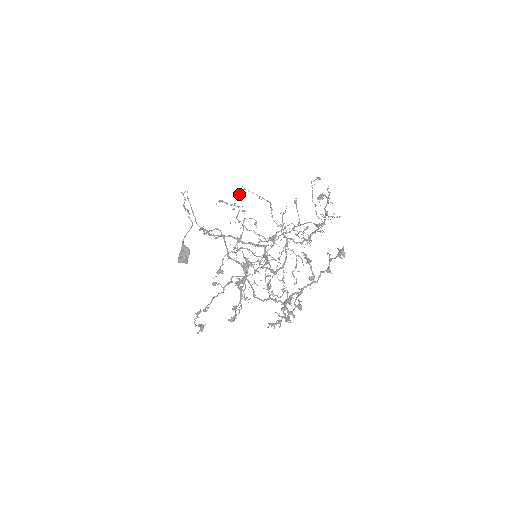
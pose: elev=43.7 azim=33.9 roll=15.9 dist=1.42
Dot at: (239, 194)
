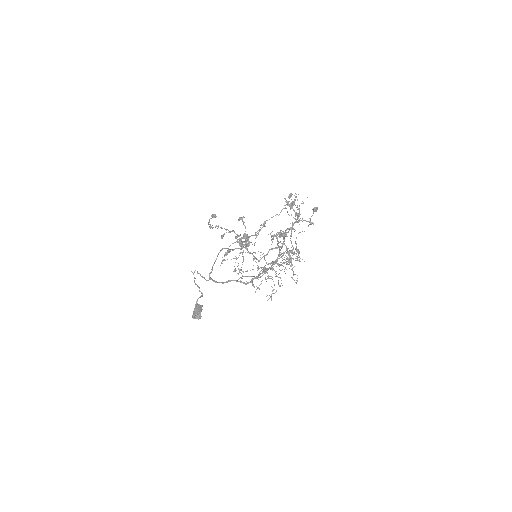
Dot at: (237, 258)
